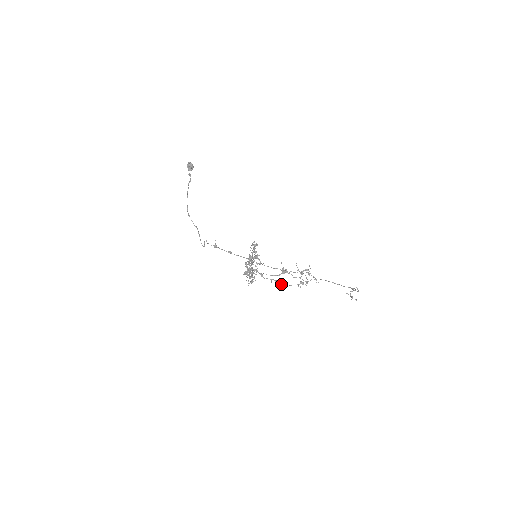
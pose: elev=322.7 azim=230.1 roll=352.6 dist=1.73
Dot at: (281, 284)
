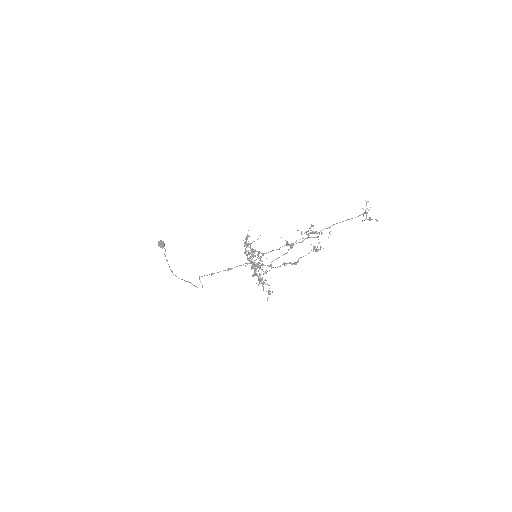
Dot at: (295, 262)
